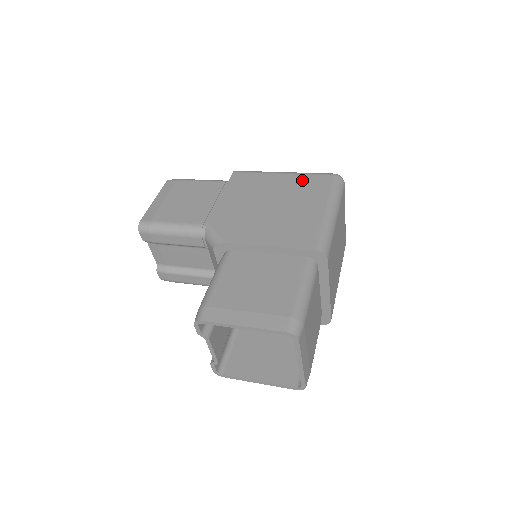
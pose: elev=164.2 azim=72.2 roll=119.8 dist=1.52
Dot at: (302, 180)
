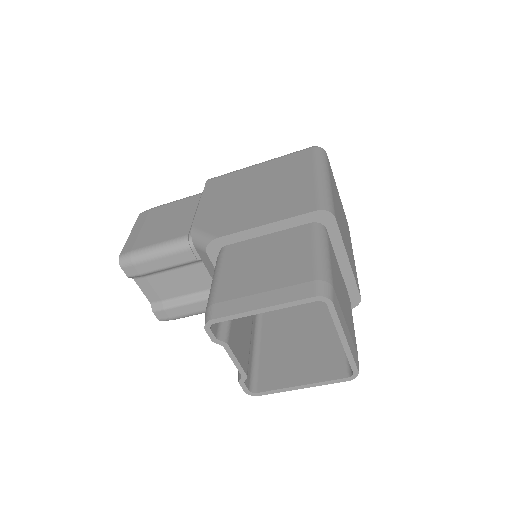
Dot at: (281, 162)
